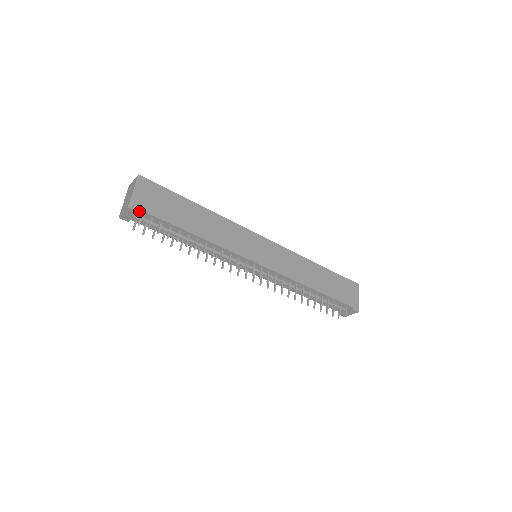
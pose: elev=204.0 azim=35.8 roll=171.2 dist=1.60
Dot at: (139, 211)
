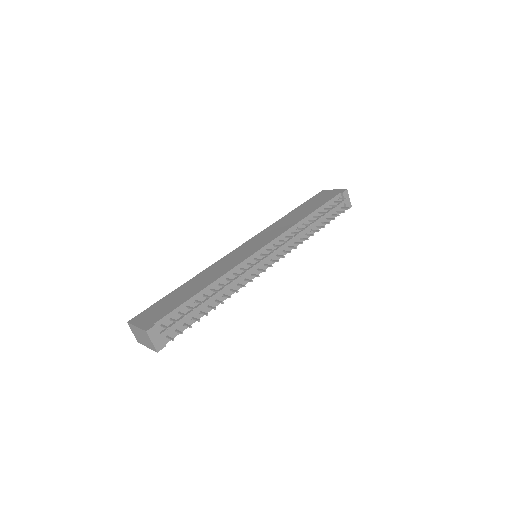
Dot at: (156, 326)
